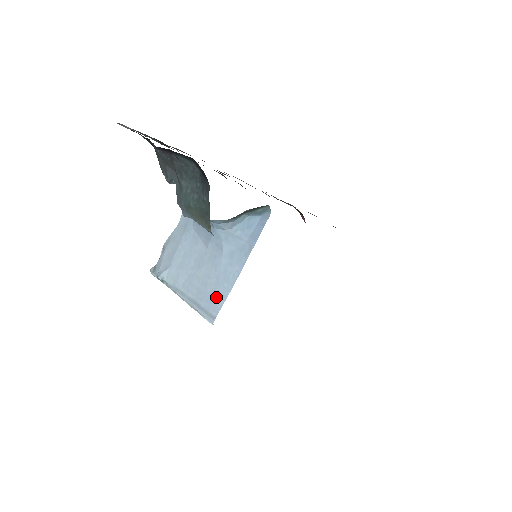
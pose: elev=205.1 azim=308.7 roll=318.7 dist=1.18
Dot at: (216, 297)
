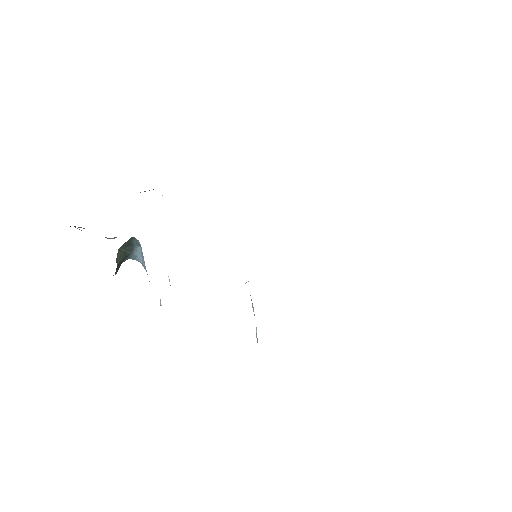
Dot at: occluded
